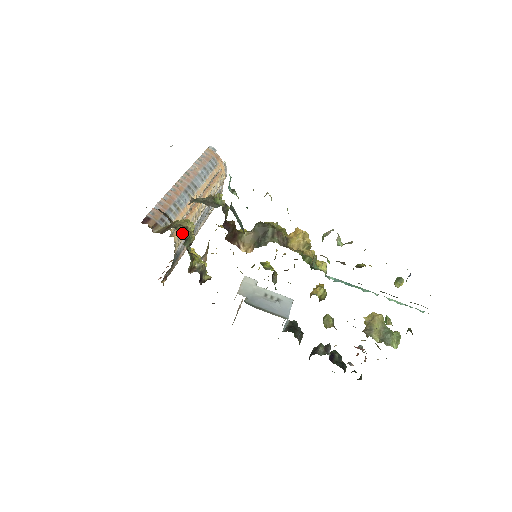
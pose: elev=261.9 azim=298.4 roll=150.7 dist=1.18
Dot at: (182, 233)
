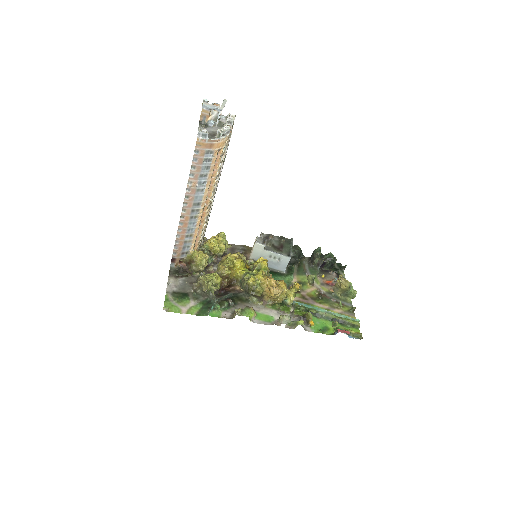
Dot at: (201, 235)
